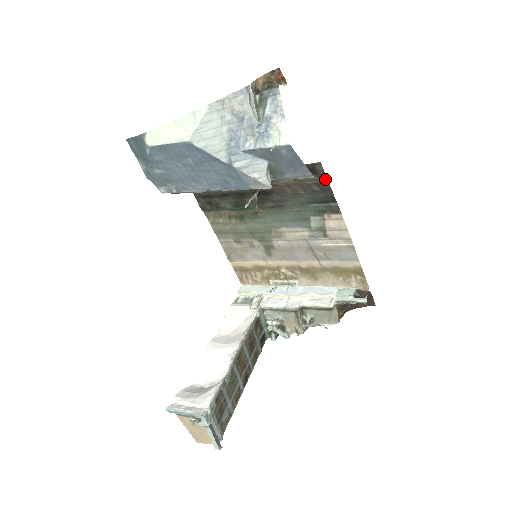
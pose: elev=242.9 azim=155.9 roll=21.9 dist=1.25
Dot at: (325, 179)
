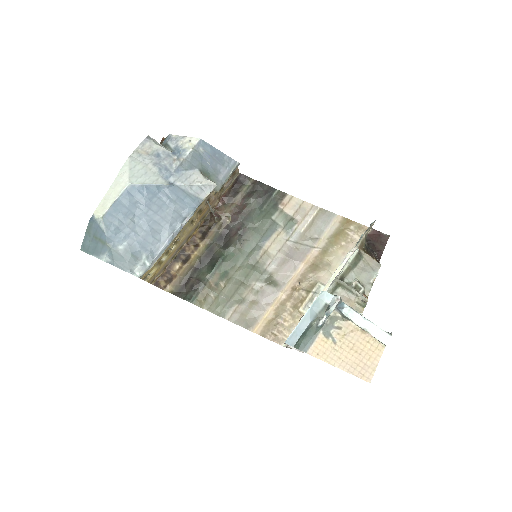
Dot at: (253, 181)
